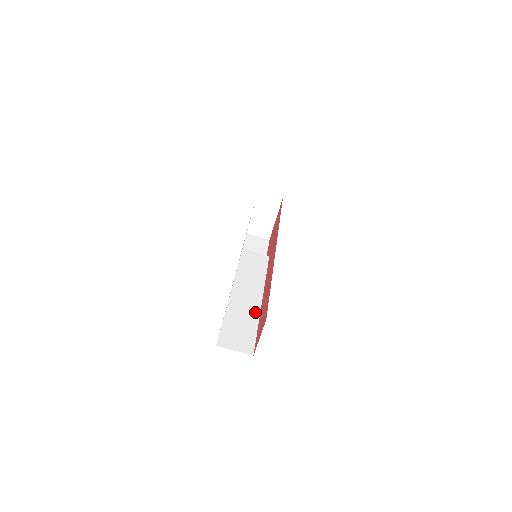
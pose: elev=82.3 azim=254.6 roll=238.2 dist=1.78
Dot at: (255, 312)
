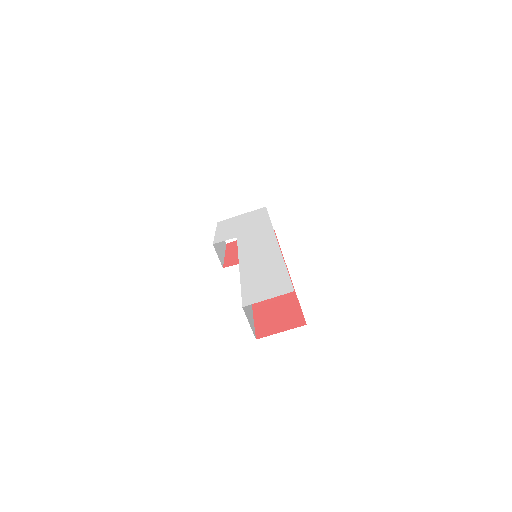
Dot at: occluded
